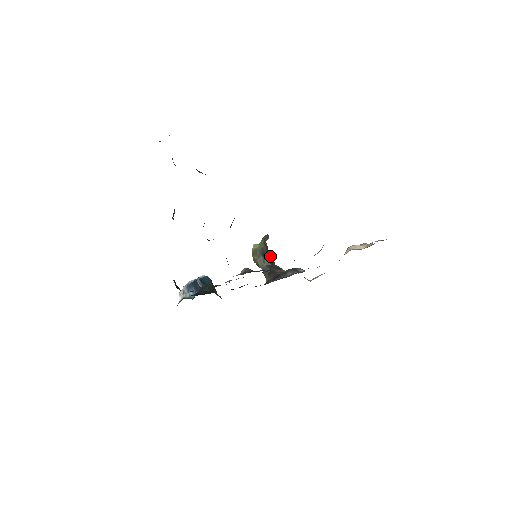
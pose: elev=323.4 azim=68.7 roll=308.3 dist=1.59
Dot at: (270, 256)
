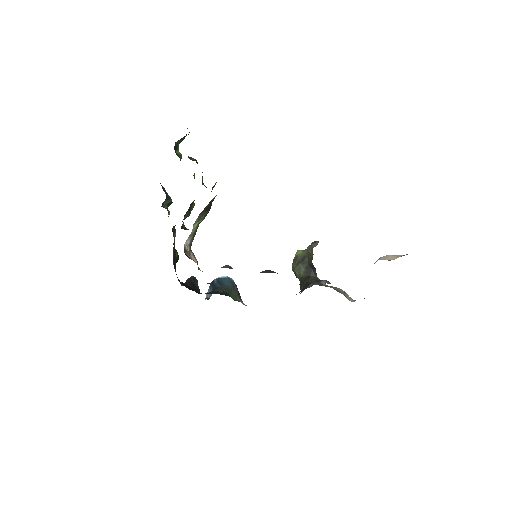
Dot at: (312, 266)
